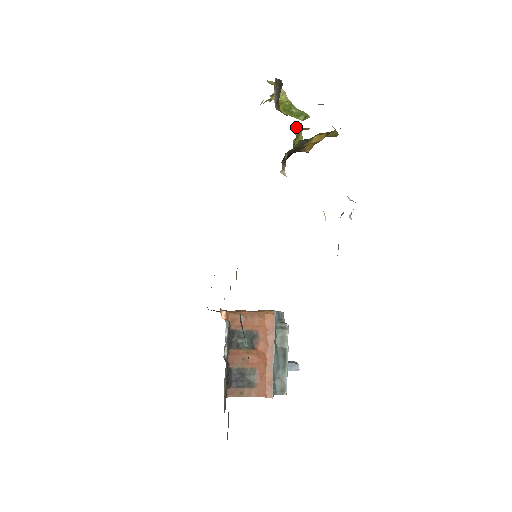
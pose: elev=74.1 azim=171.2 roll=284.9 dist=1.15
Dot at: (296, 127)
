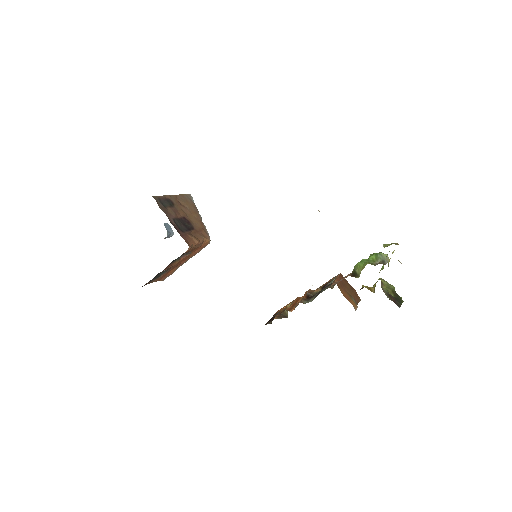
Dot at: occluded
